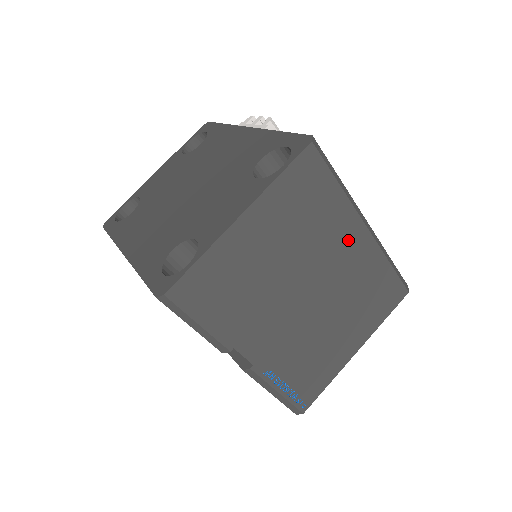
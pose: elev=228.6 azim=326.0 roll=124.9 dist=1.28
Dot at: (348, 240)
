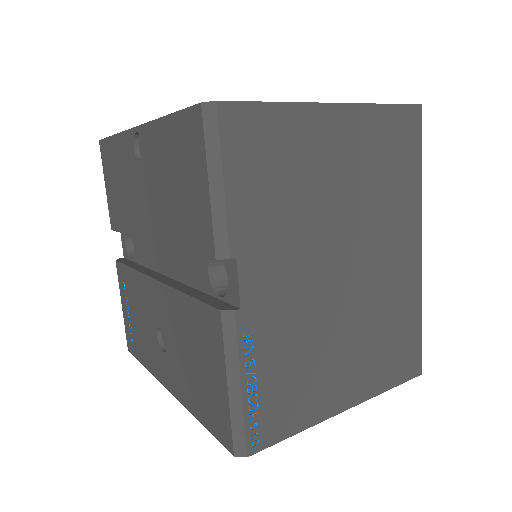
Dot at: (403, 243)
